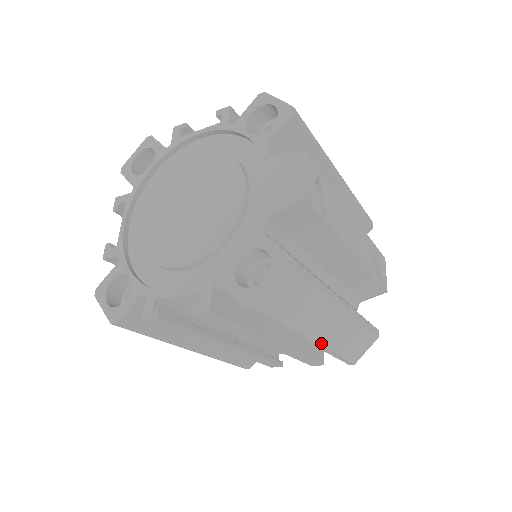
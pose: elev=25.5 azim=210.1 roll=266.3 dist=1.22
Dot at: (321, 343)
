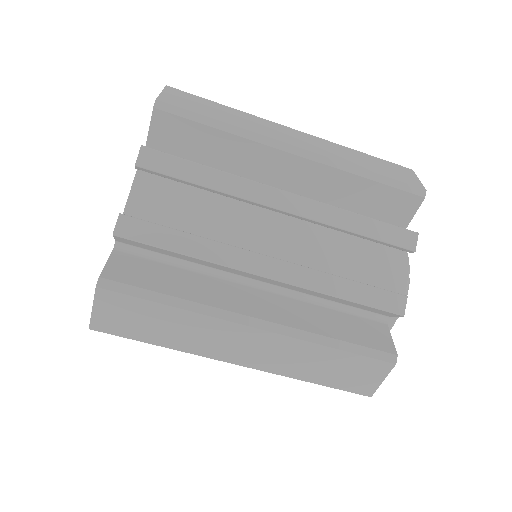
Dot at: (313, 152)
